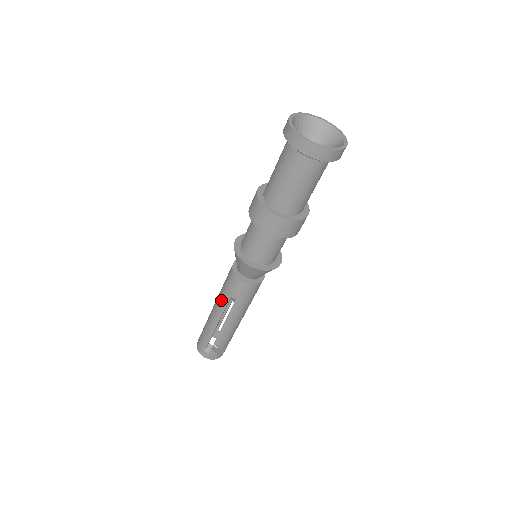
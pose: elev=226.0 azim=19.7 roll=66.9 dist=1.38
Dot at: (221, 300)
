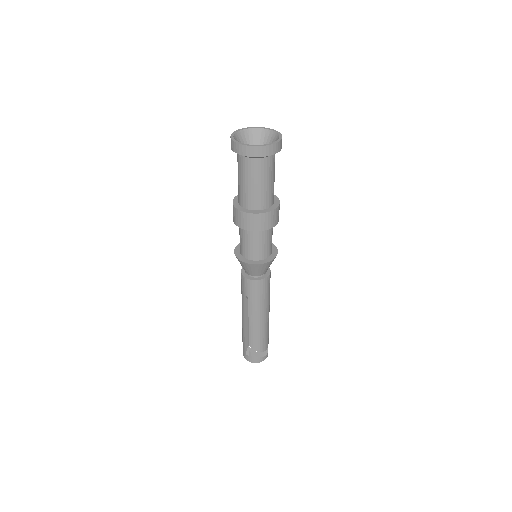
Dot at: (242, 301)
